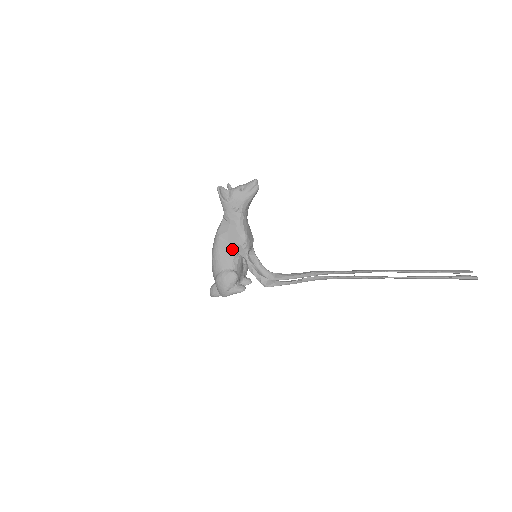
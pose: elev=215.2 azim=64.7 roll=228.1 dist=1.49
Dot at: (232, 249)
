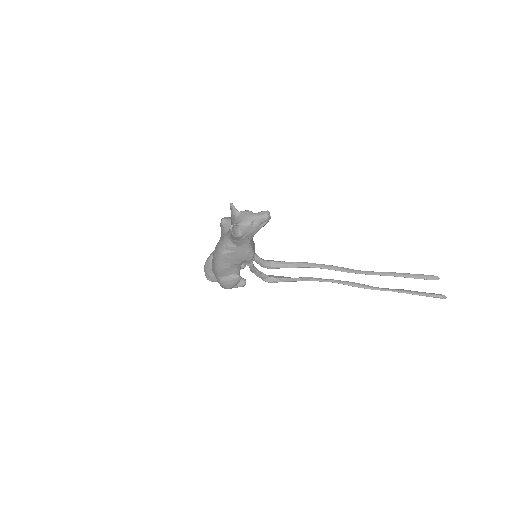
Dot at: (238, 262)
